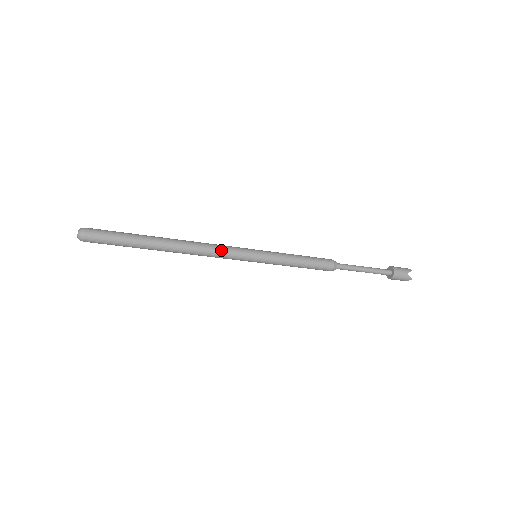
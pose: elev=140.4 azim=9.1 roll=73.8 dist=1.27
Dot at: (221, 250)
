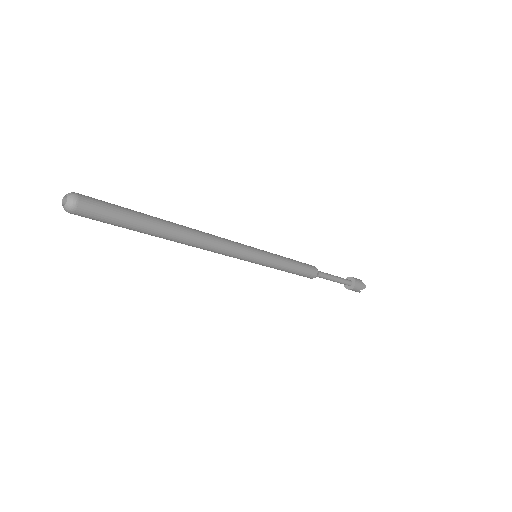
Dot at: (229, 241)
